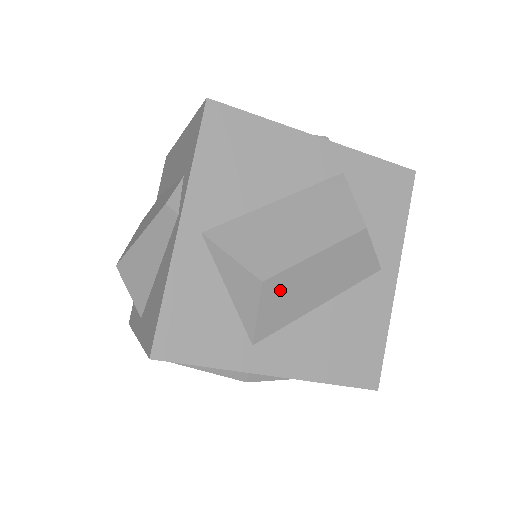
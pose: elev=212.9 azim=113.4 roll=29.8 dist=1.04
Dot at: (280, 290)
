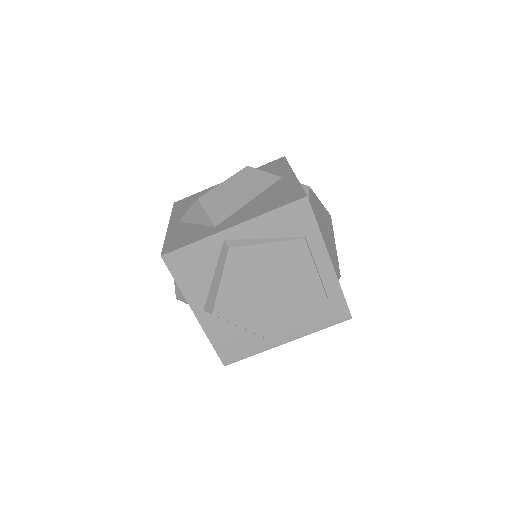
Dot at: (213, 200)
